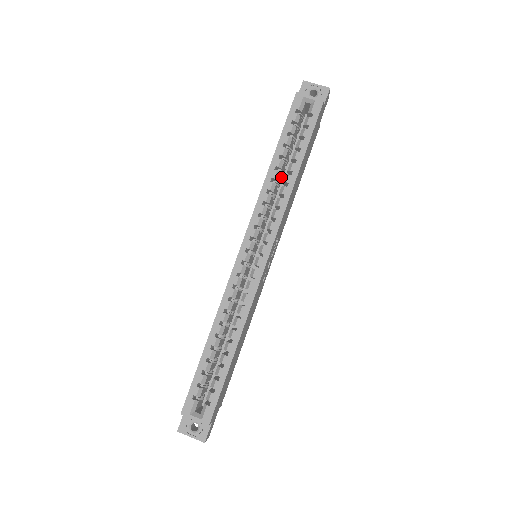
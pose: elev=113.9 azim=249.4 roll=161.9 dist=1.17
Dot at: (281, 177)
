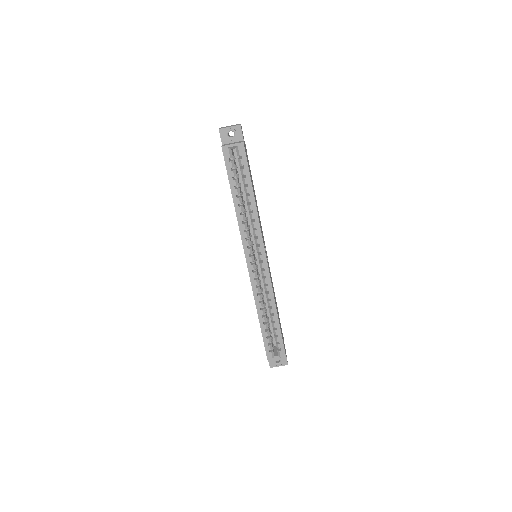
Dot at: occluded
